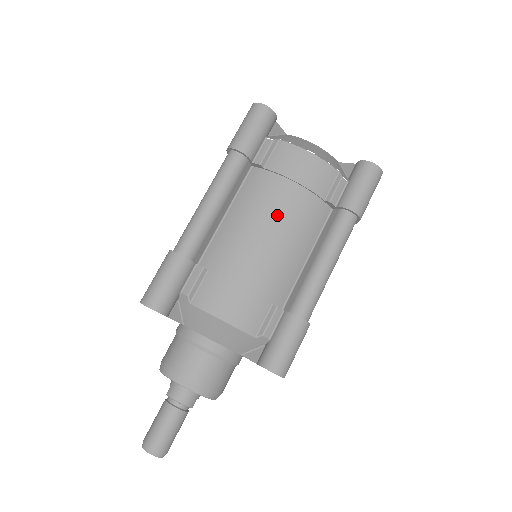
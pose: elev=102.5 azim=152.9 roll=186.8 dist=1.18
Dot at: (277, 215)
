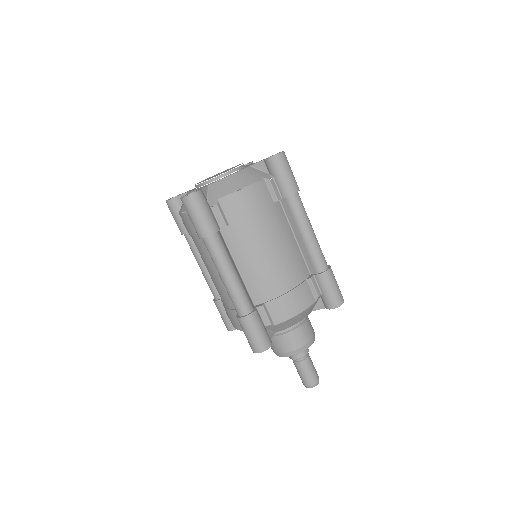
Dot at: (265, 241)
